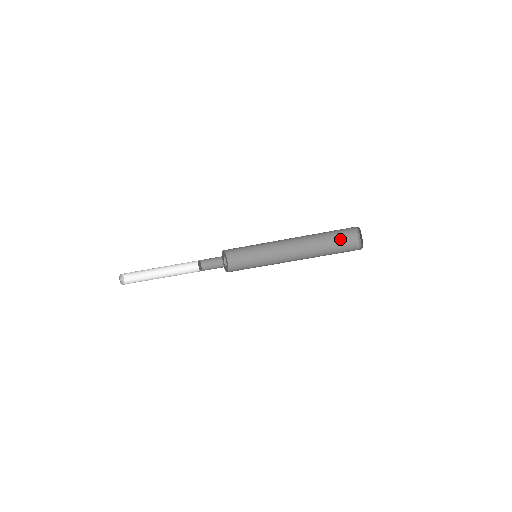
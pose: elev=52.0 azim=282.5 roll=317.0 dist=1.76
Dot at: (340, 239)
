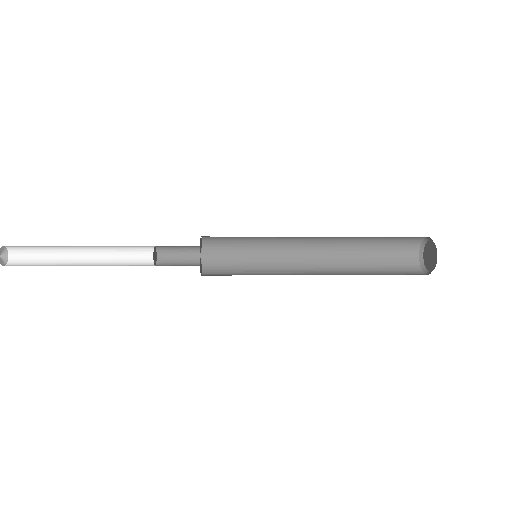
Dot at: (398, 237)
